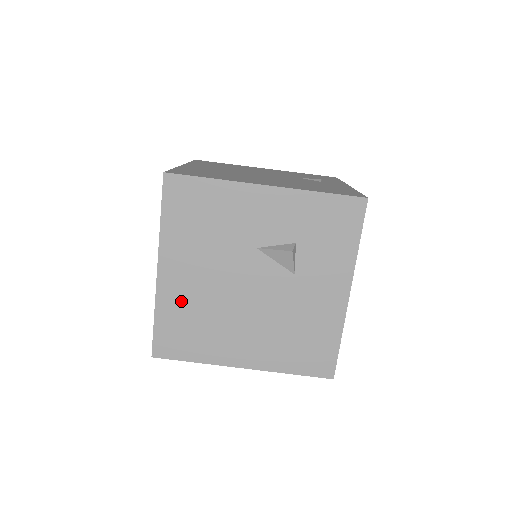
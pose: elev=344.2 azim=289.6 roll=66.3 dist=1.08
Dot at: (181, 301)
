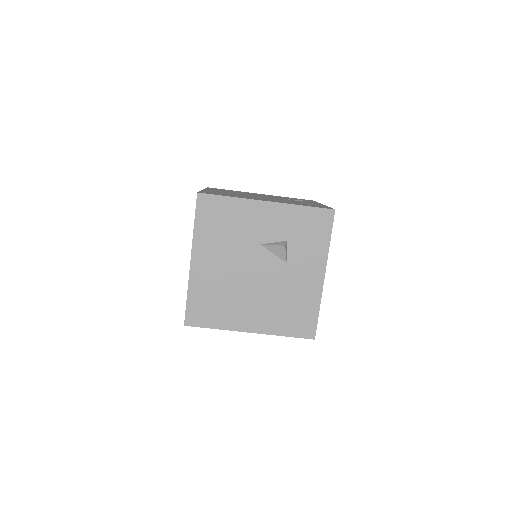
Dot at: (207, 283)
